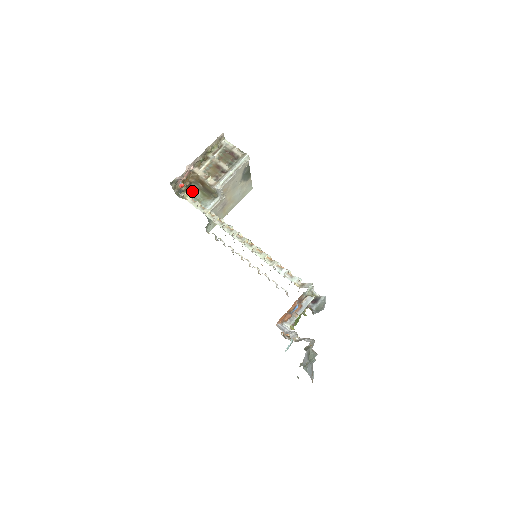
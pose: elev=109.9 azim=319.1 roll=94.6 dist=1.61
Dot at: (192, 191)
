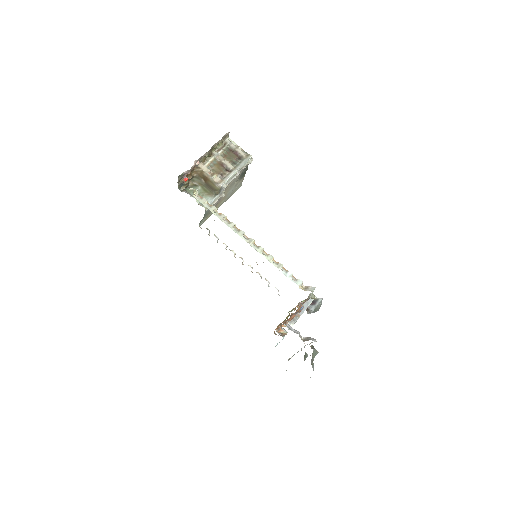
Dot at: (192, 185)
